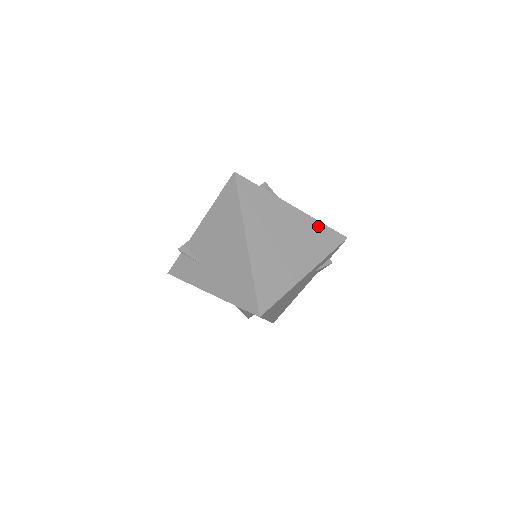
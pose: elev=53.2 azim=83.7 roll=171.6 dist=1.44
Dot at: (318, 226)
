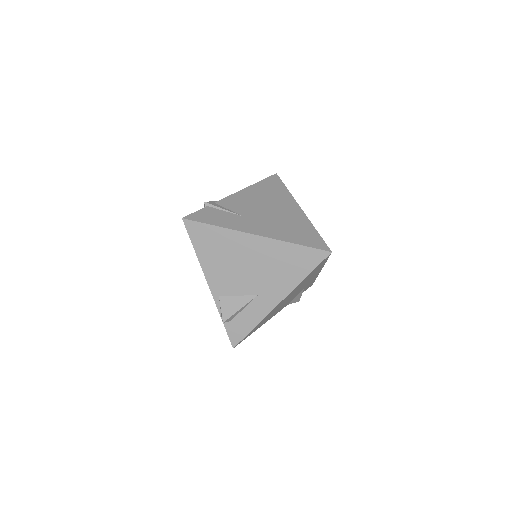
Dot at: occluded
